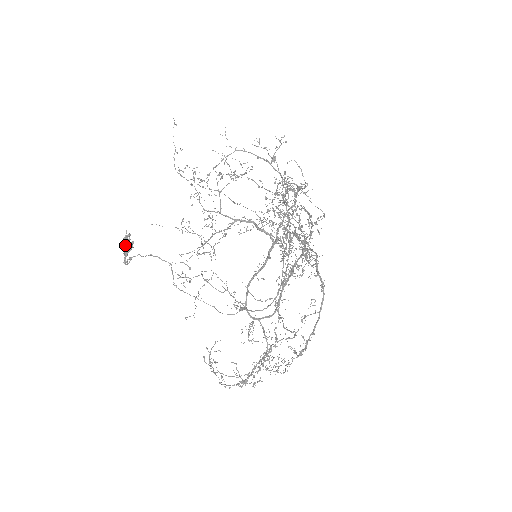
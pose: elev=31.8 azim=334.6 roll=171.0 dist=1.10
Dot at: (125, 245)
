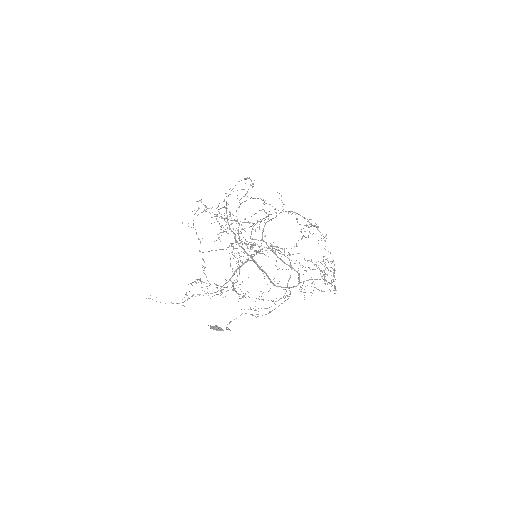
Dot at: (217, 328)
